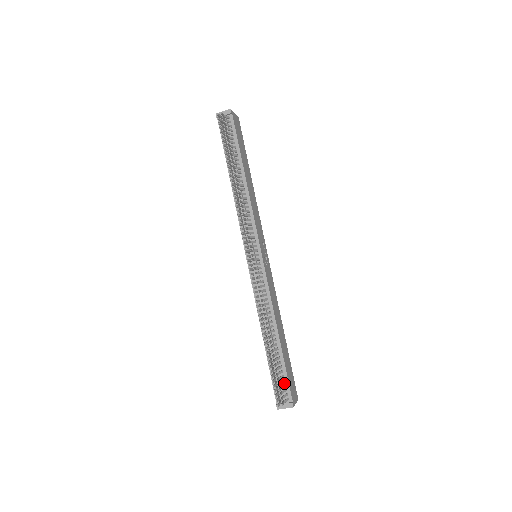
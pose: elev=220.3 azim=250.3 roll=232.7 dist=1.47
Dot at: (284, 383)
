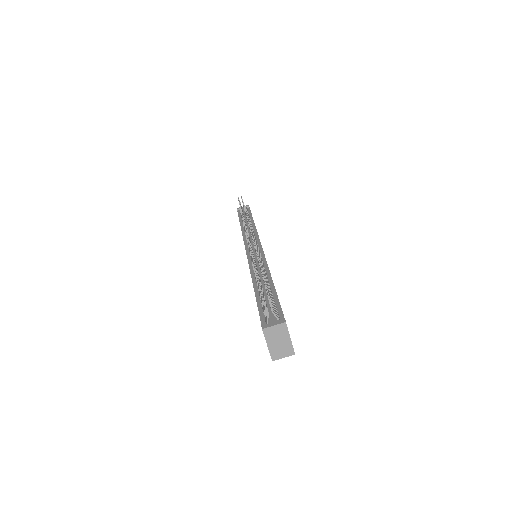
Dot at: occluded
